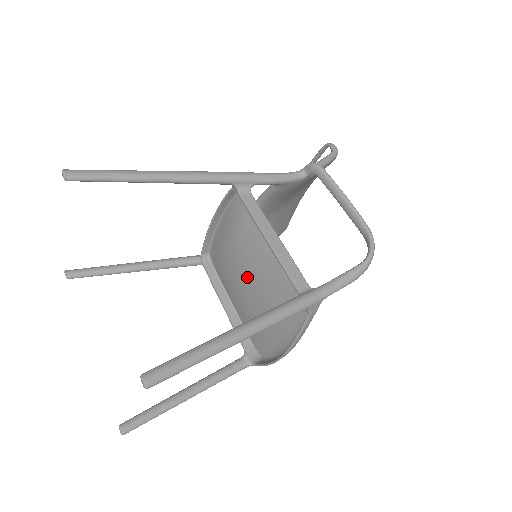
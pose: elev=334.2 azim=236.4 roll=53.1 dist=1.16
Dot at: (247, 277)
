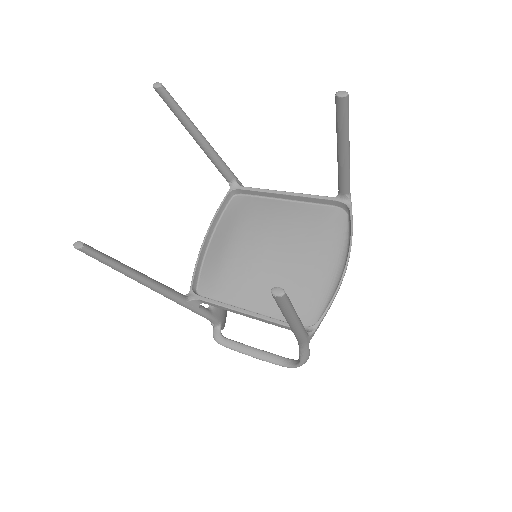
Dot at: (270, 246)
